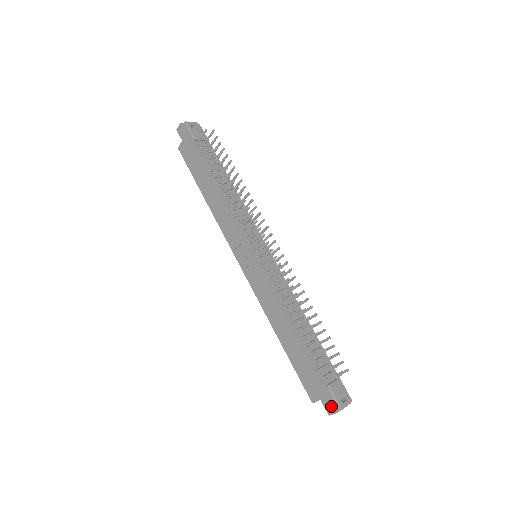
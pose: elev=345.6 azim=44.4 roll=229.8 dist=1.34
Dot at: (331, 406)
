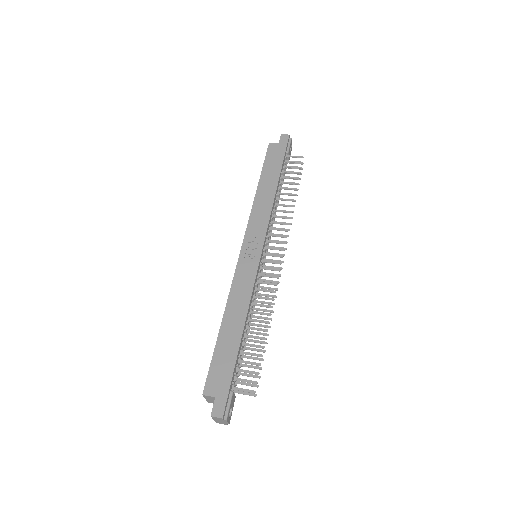
Dot at: (223, 409)
